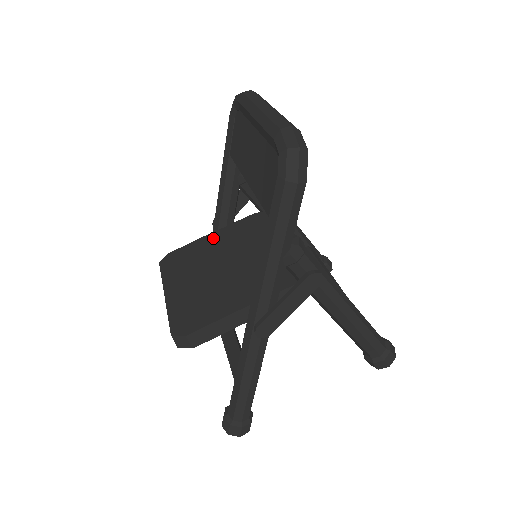
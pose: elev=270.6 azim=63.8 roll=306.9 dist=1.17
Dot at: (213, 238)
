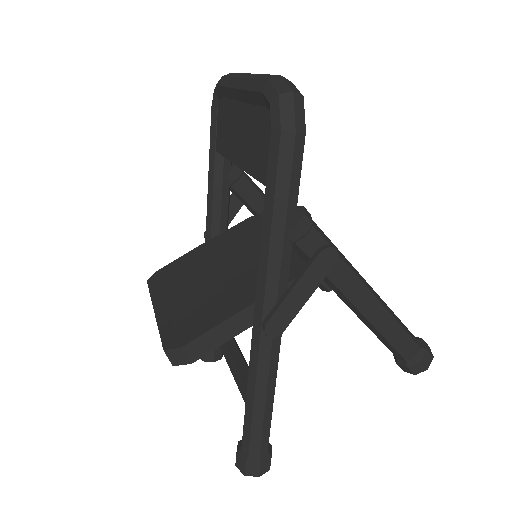
Dot at: (206, 247)
